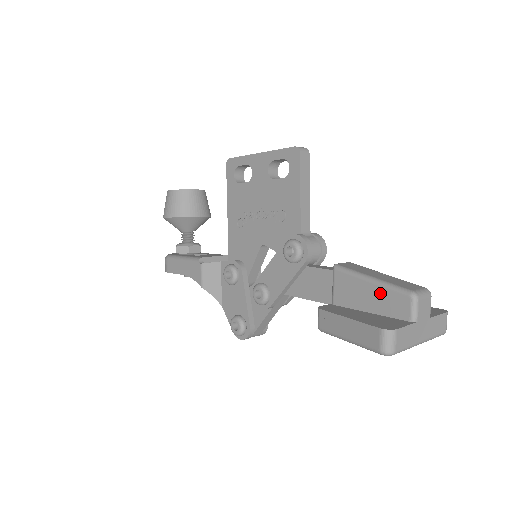
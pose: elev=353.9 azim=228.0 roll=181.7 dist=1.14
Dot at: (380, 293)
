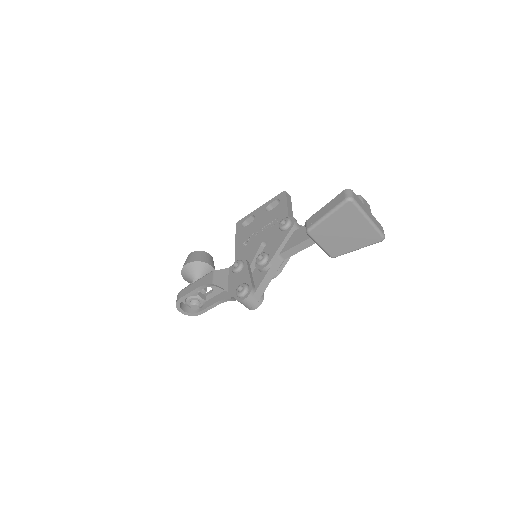
Dot at: occluded
